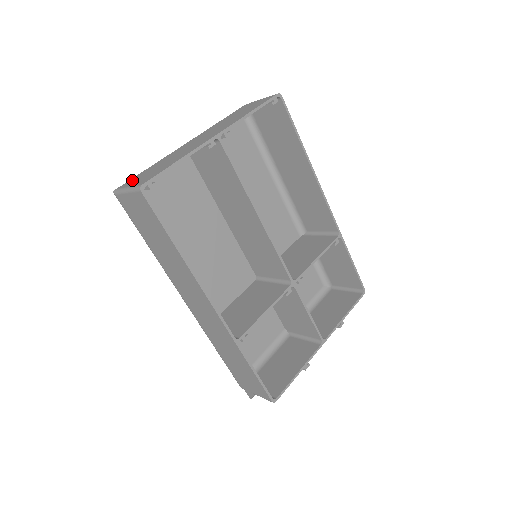
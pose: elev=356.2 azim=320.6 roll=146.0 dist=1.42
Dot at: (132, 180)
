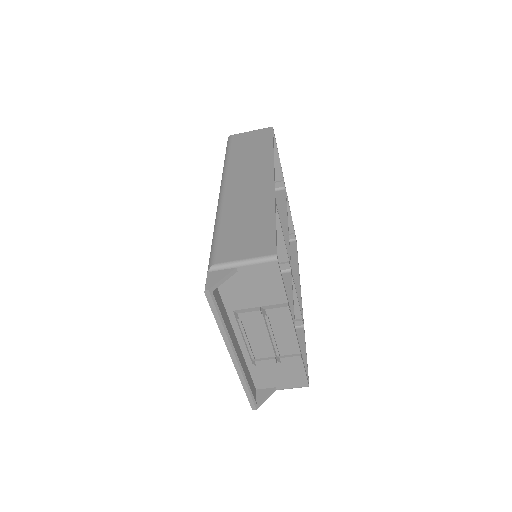
Dot at: occluded
